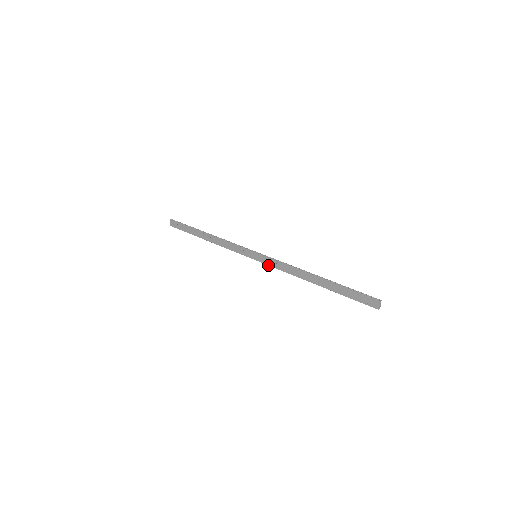
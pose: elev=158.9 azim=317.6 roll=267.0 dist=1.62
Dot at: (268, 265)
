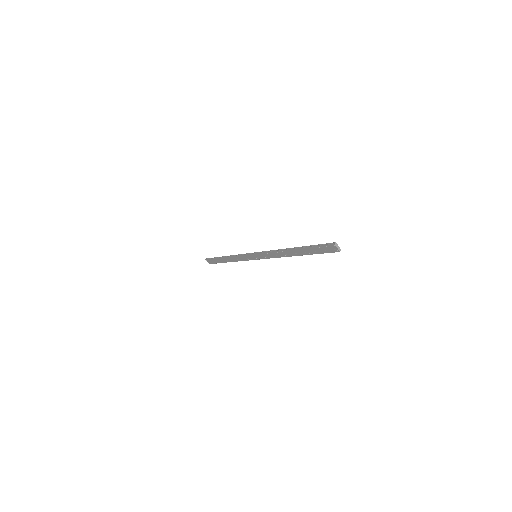
Dot at: occluded
